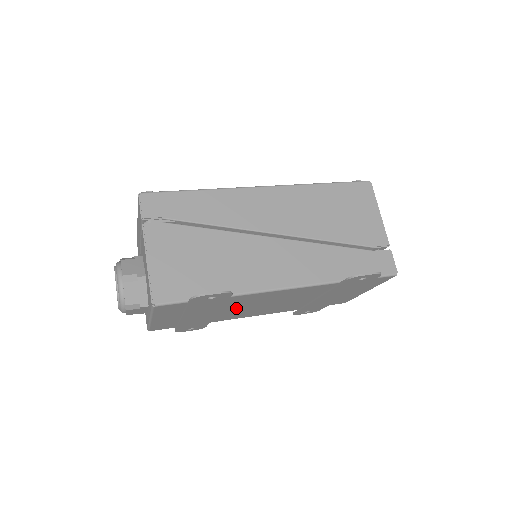
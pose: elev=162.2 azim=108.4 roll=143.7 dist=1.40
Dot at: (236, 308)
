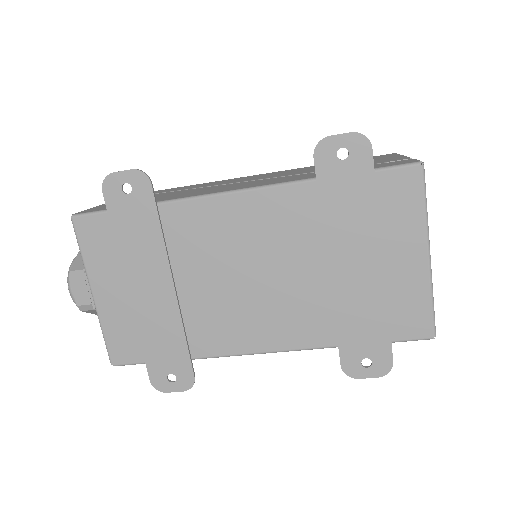
Dot at: (200, 278)
